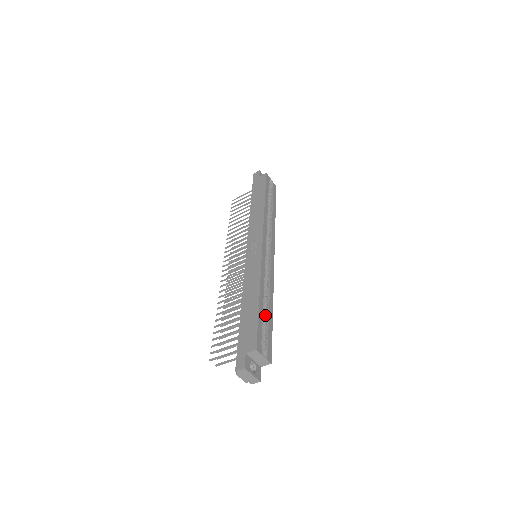
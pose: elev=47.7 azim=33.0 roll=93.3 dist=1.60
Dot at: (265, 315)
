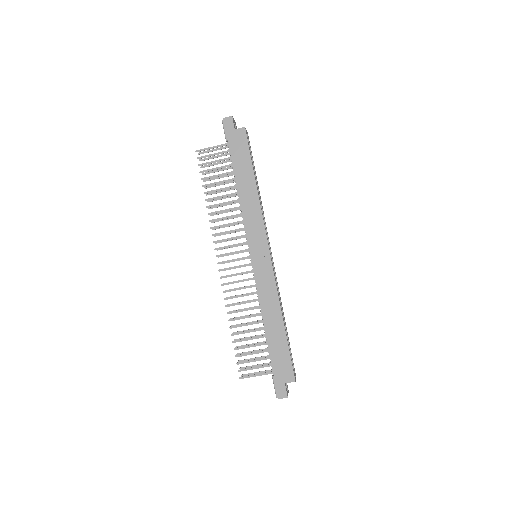
Dot at: occluded
